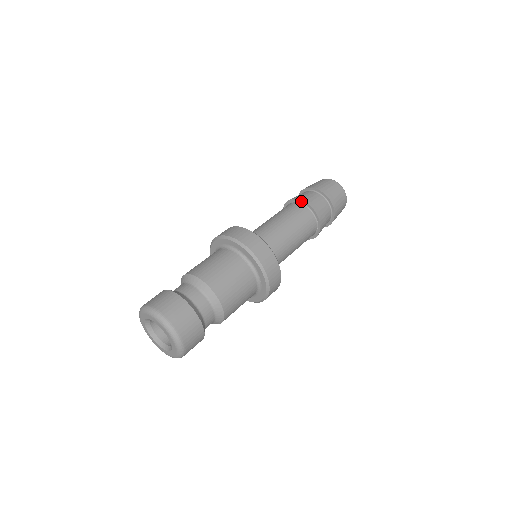
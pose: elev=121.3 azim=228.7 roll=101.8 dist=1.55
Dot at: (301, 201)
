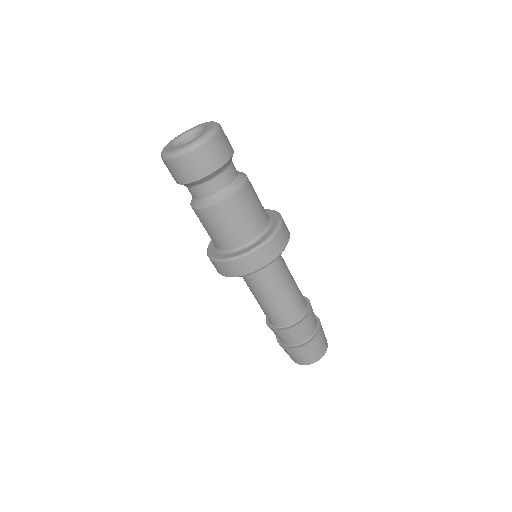
Dot at: (307, 299)
